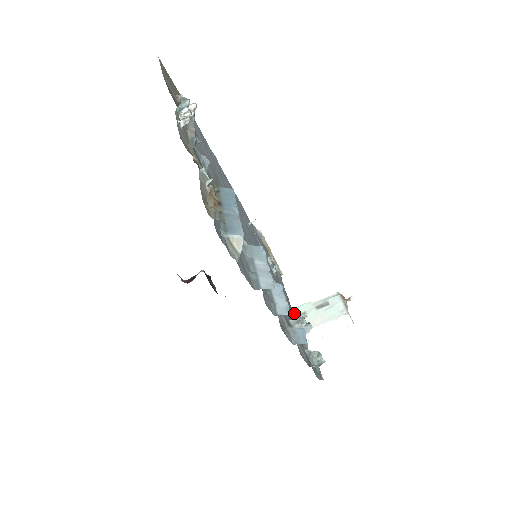
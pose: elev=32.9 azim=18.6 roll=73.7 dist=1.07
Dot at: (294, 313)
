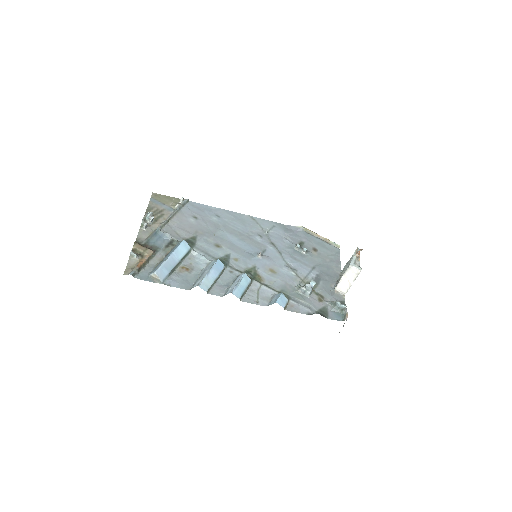
Dot at: (339, 275)
